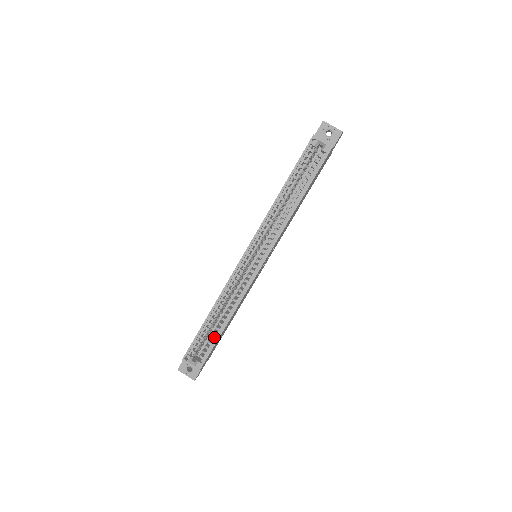
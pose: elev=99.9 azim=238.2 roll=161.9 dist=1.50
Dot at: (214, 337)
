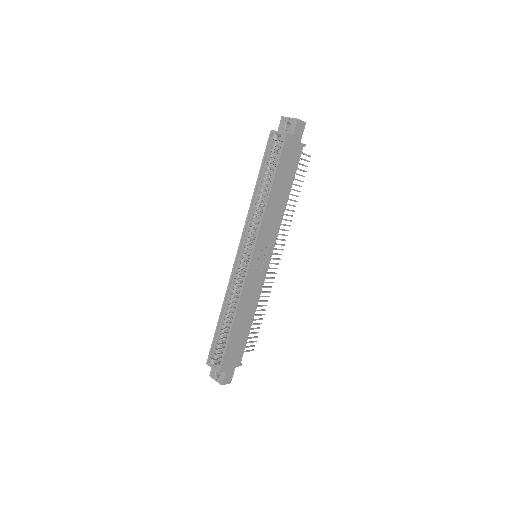
Dot at: occluded
